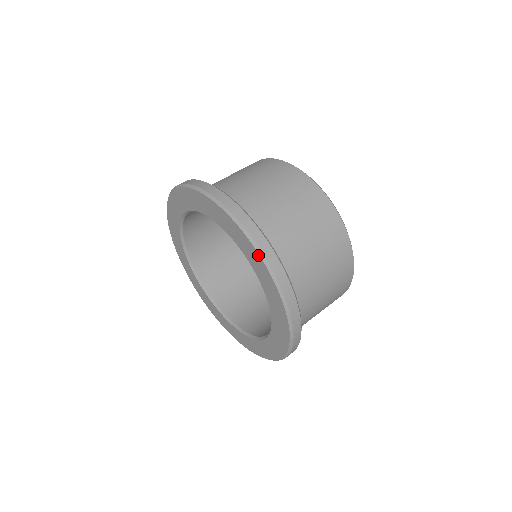
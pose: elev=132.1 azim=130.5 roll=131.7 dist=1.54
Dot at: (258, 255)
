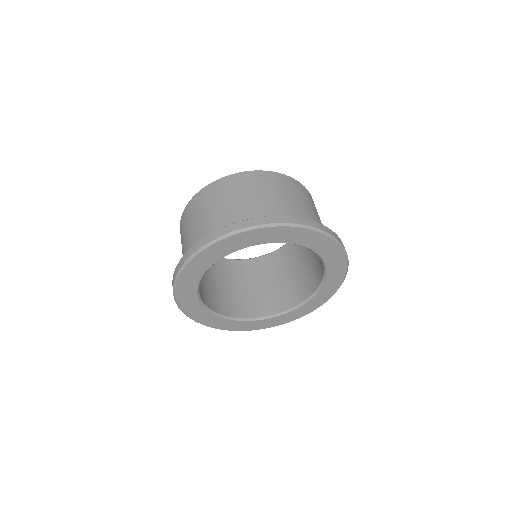
Dot at: (346, 271)
